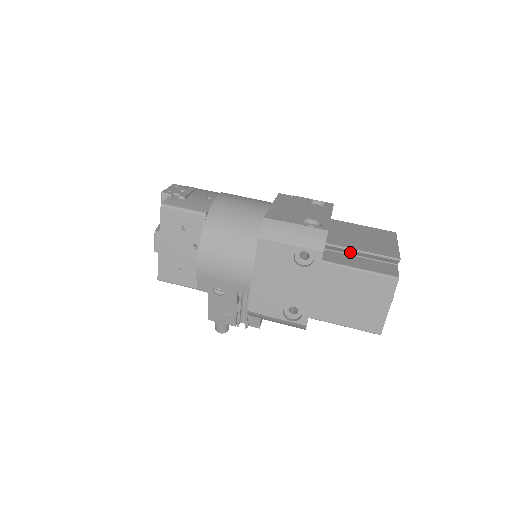
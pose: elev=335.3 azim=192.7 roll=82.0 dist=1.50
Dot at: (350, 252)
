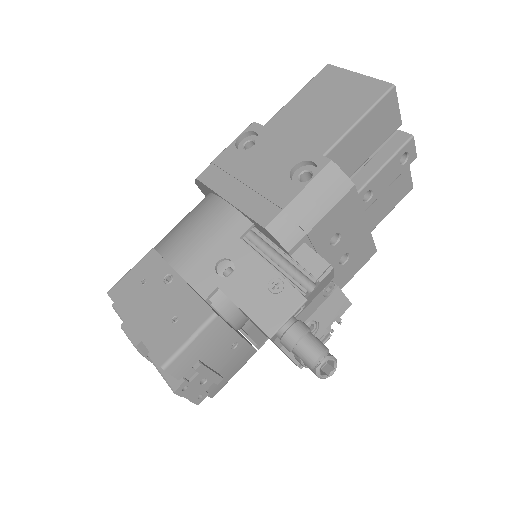
Dot at: occluded
